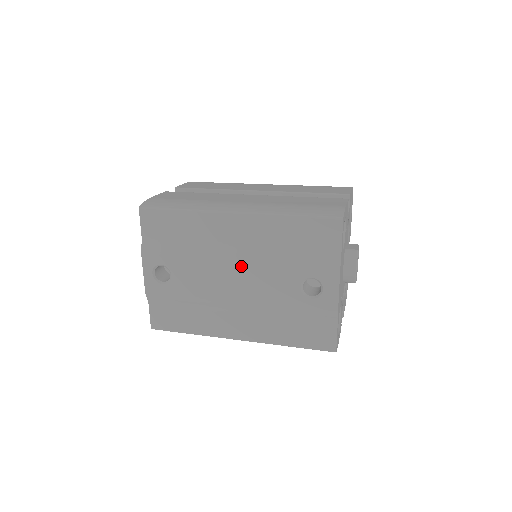
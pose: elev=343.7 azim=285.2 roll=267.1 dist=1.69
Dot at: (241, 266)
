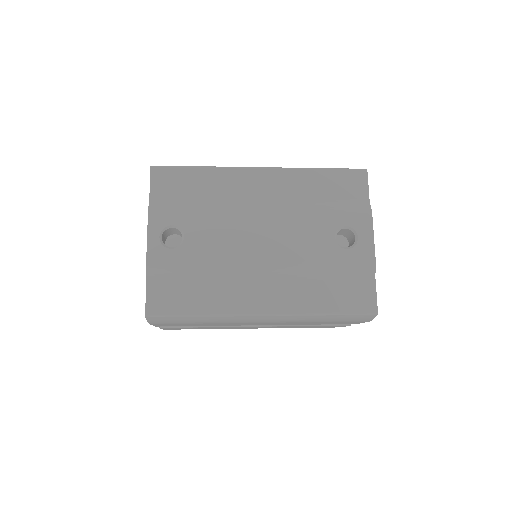
Dot at: (269, 219)
